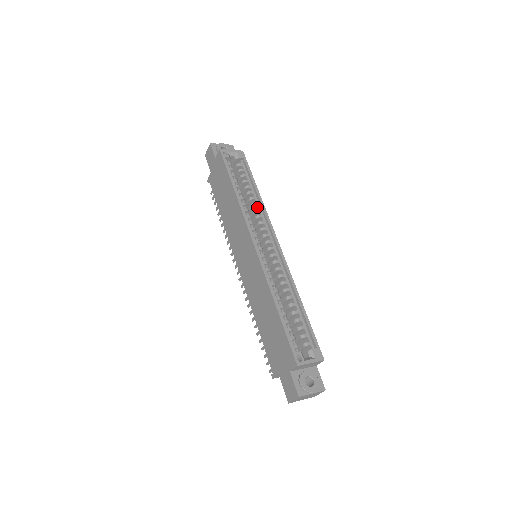
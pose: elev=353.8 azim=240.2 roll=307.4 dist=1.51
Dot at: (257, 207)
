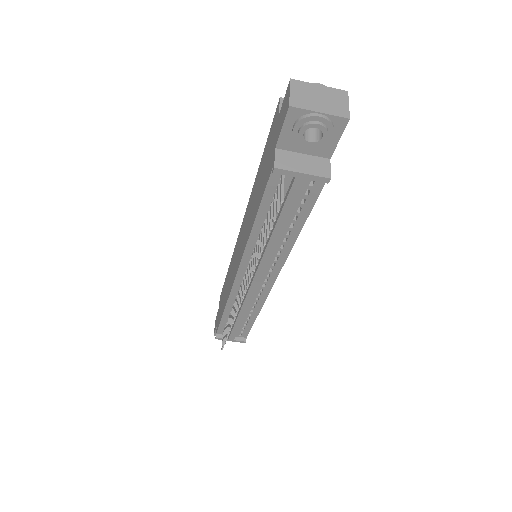
Dot at: occluded
